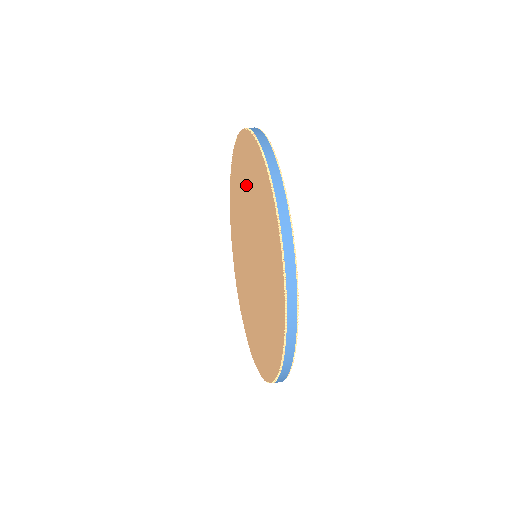
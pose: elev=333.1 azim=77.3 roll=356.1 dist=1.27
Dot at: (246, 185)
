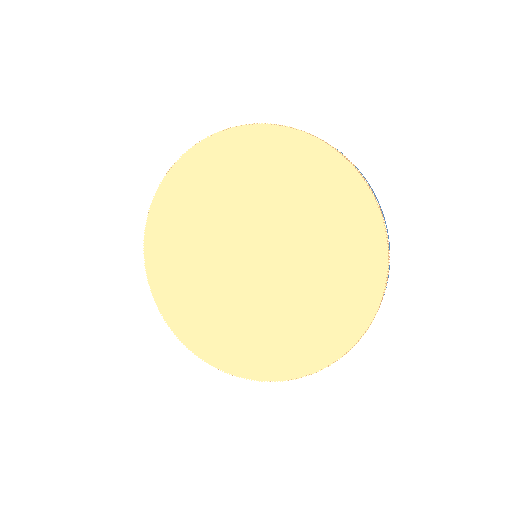
Dot at: (192, 228)
